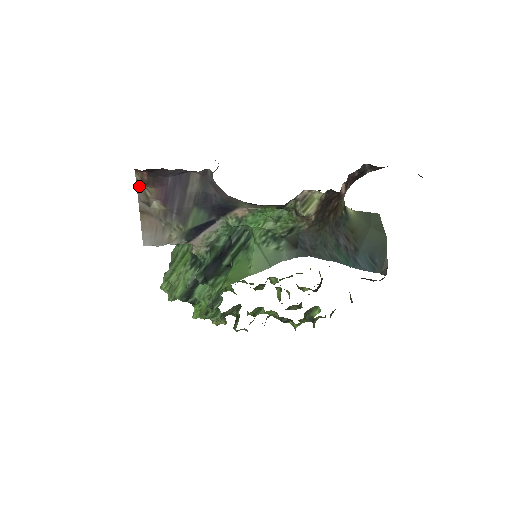
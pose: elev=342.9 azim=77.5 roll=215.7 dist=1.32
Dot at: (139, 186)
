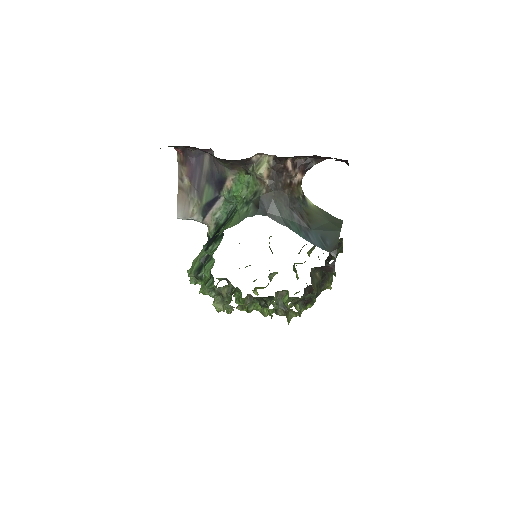
Dot at: (179, 166)
